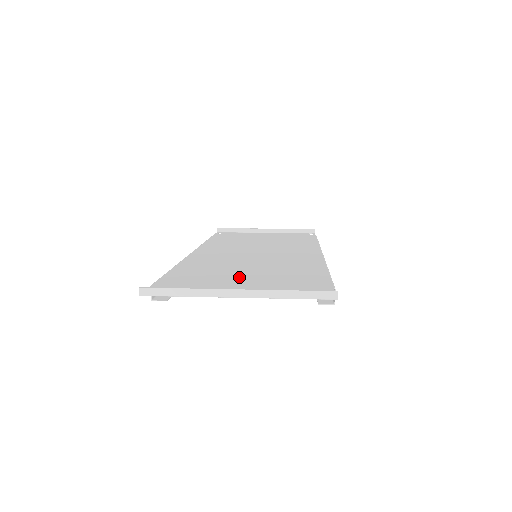
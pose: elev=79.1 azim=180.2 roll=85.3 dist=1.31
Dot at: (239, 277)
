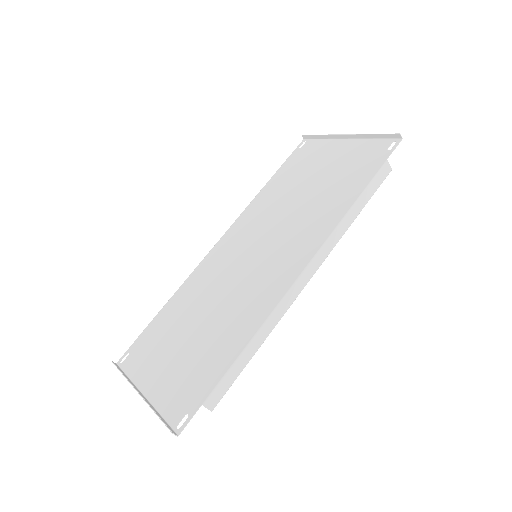
Dot at: (182, 340)
